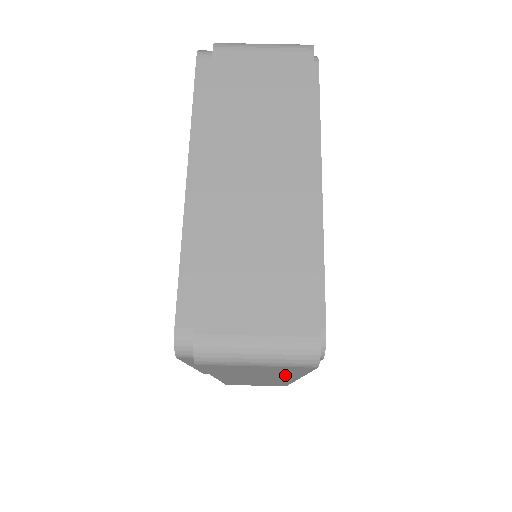
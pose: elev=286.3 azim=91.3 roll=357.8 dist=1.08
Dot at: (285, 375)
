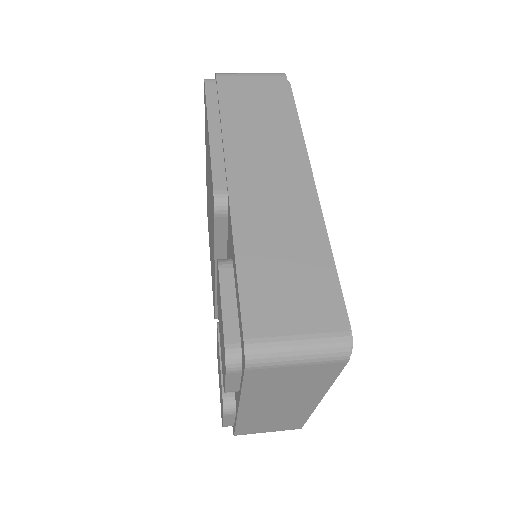
Dot at: (284, 128)
